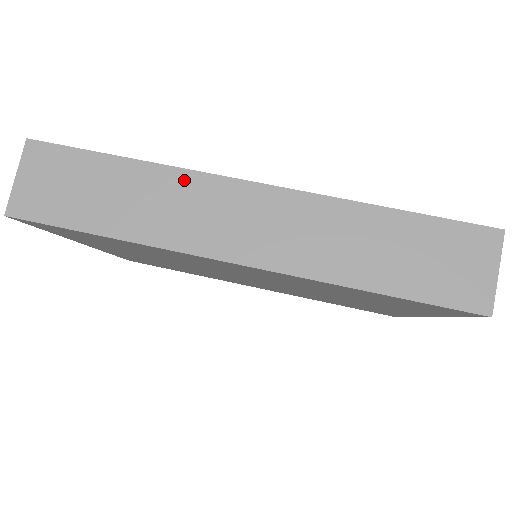
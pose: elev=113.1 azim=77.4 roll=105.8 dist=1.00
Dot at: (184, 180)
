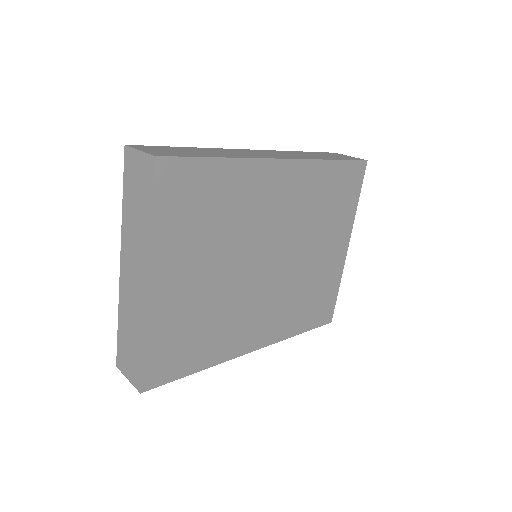
Dot at: (225, 150)
